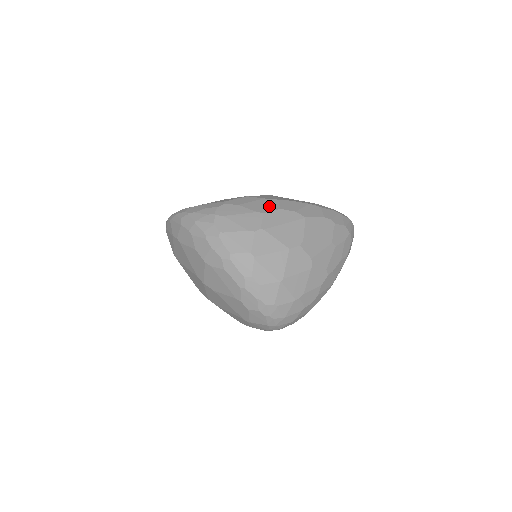
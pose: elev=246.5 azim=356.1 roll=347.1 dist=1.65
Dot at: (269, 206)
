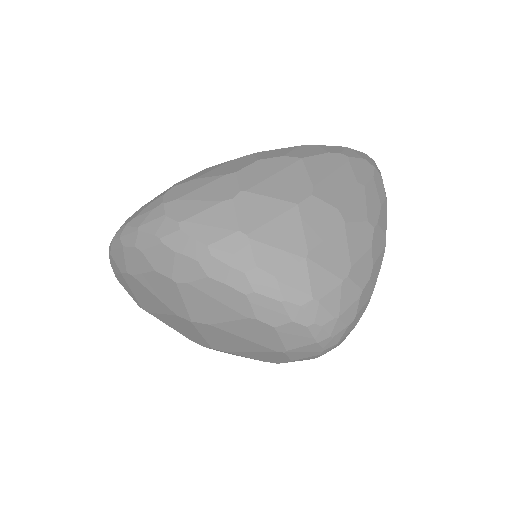
Dot at: (241, 163)
